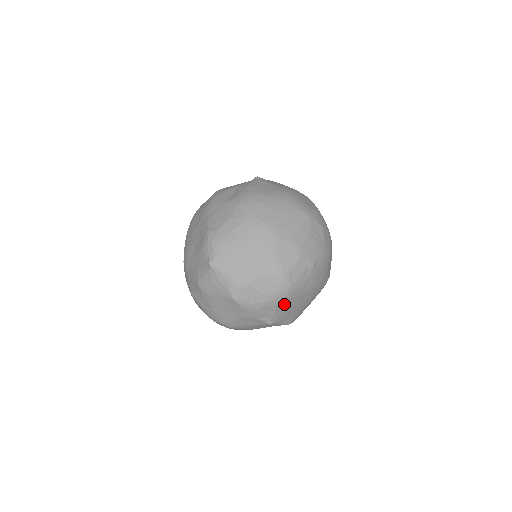
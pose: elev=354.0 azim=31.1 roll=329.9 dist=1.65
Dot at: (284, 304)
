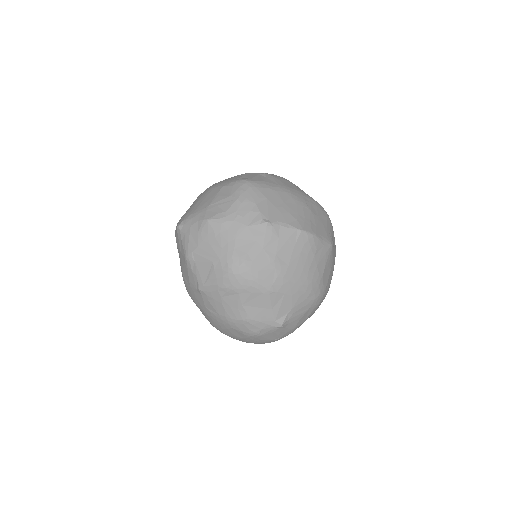
Dot at: (258, 196)
